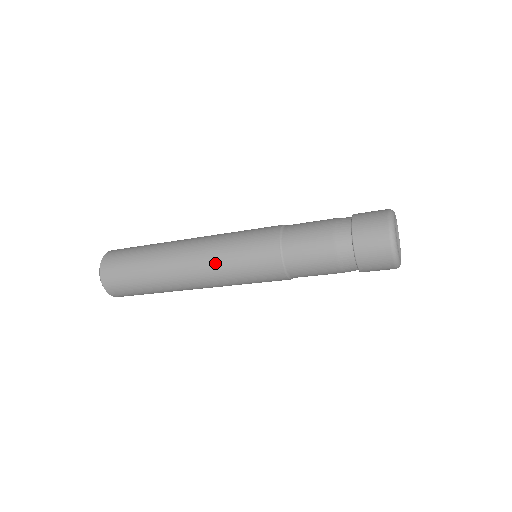
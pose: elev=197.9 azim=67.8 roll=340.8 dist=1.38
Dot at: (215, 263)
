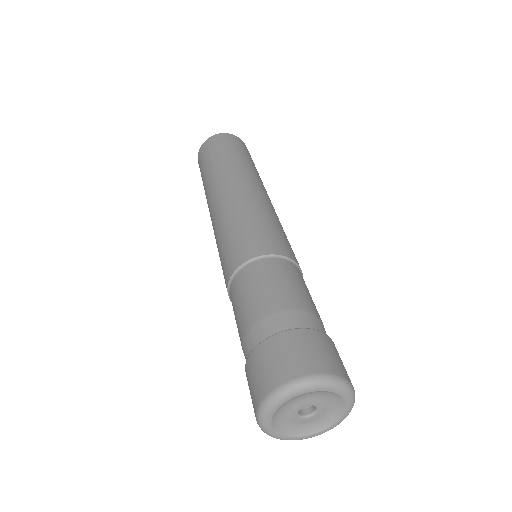
Dot at: occluded
